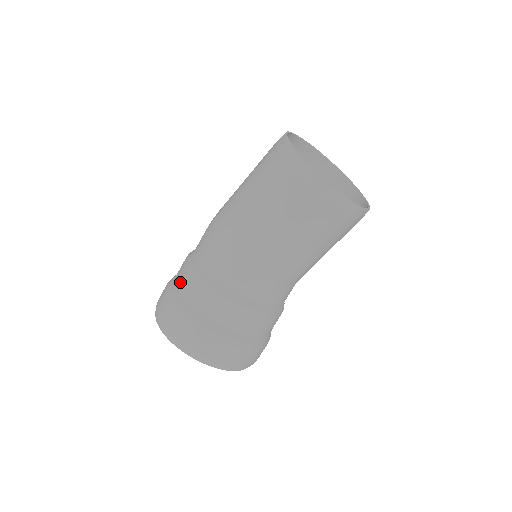
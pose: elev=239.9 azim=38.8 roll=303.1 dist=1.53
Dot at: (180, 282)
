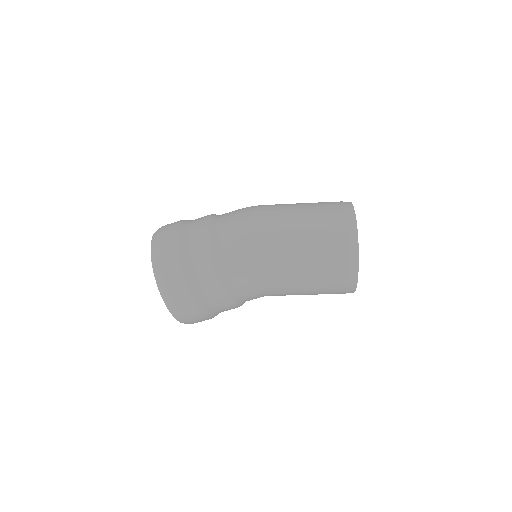
Dot at: (199, 270)
